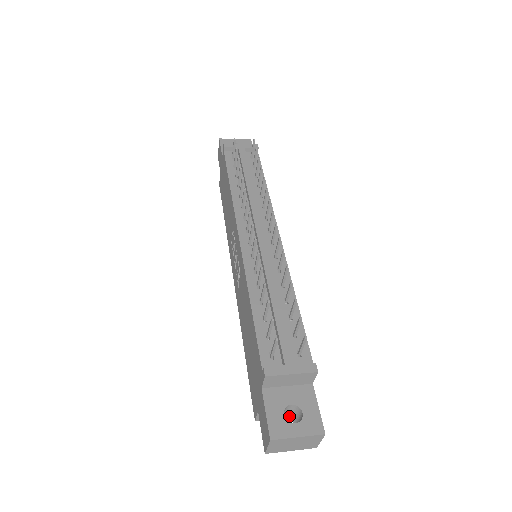
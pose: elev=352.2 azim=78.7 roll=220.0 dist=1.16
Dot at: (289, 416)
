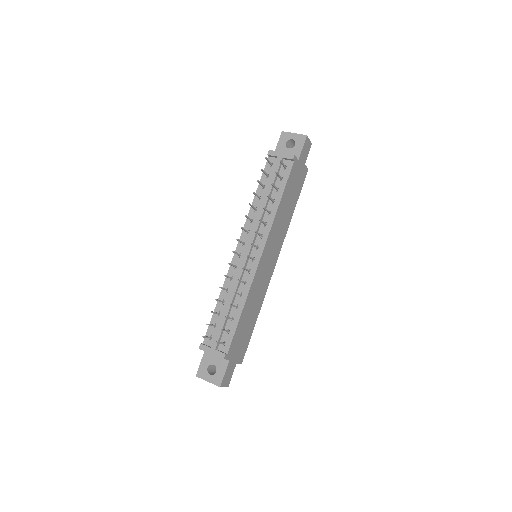
Dot at: occluded
